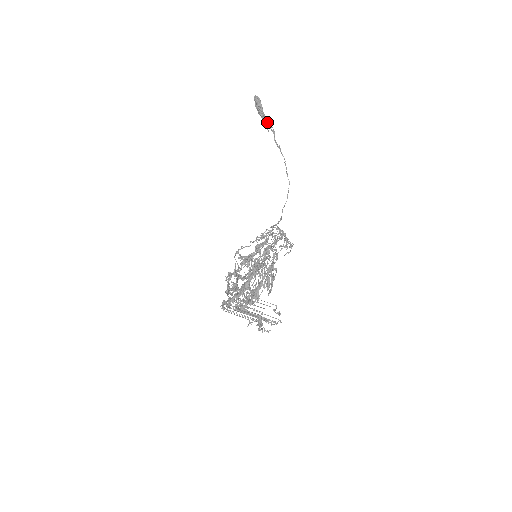
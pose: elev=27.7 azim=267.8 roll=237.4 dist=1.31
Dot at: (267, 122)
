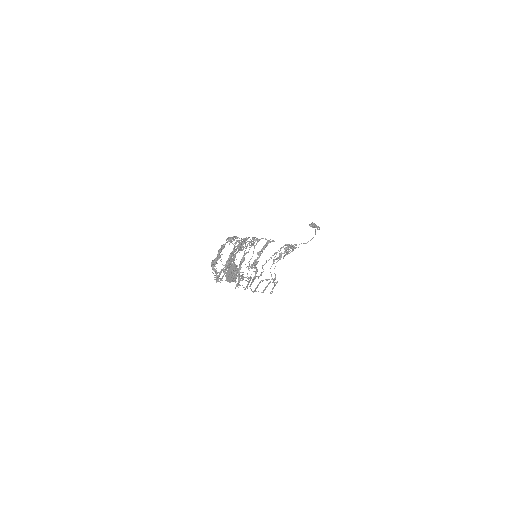
Dot at: occluded
